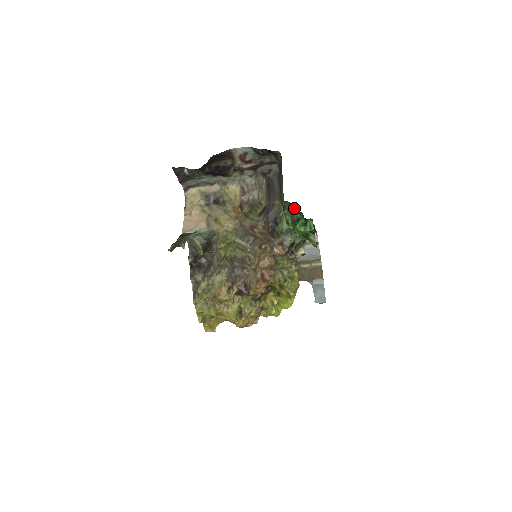
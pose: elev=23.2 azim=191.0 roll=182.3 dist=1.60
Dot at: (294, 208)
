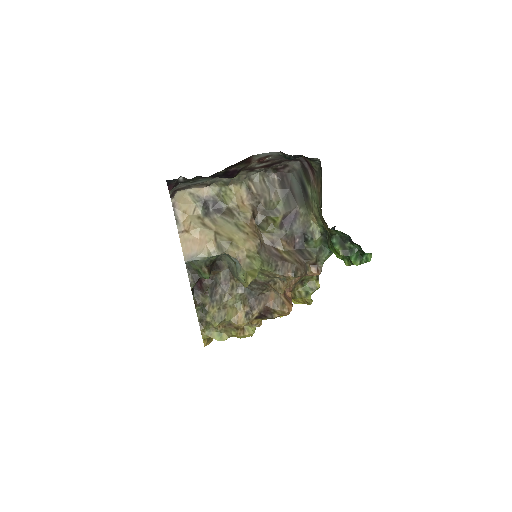
Dot at: (347, 238)
